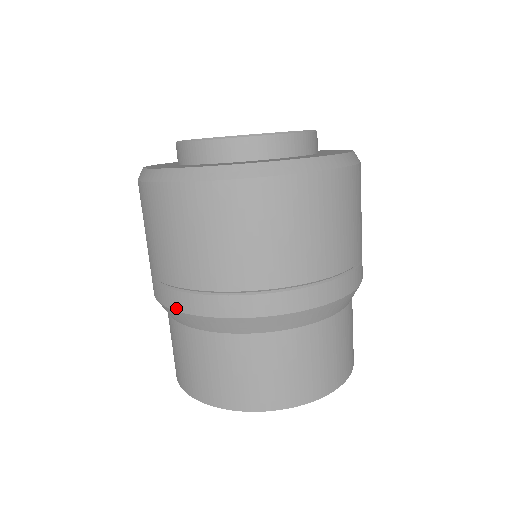
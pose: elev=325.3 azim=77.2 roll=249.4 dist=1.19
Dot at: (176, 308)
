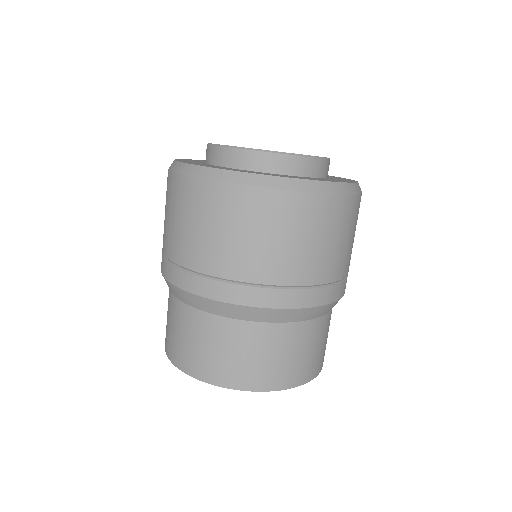
Dot at: (161, 270)
